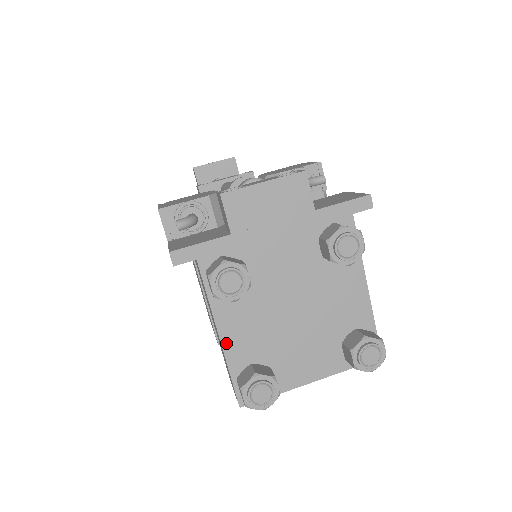
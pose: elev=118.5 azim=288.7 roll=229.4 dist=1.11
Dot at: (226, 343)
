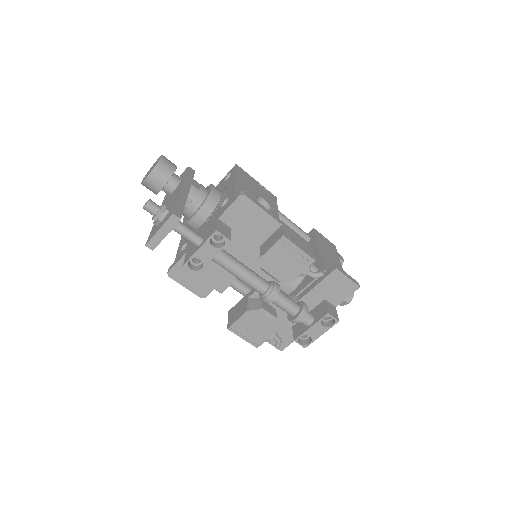
Dot at: occluded
